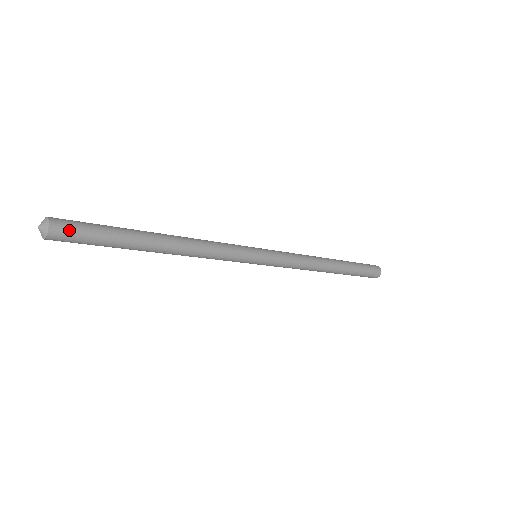
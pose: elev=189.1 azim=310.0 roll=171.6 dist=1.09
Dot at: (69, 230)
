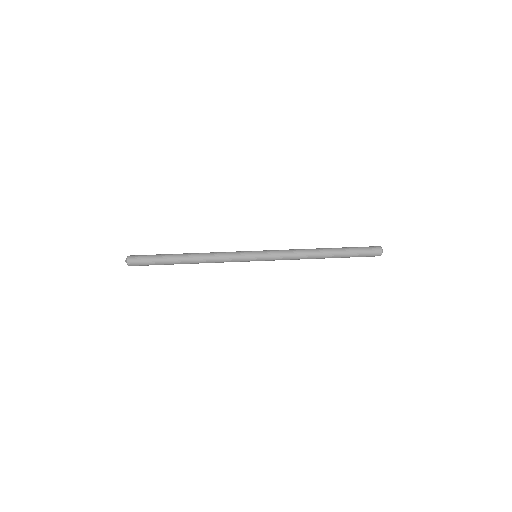
Dot at: (137, 264)
